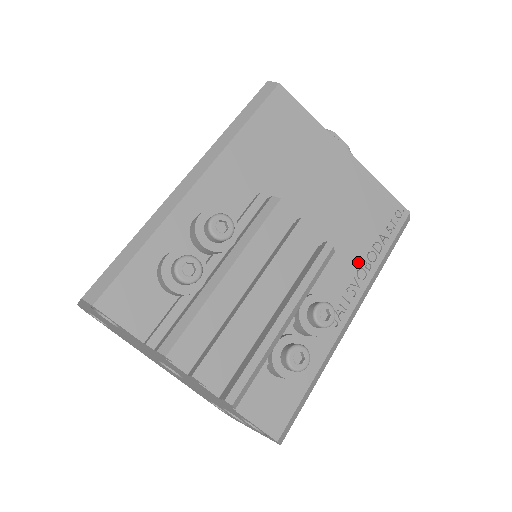
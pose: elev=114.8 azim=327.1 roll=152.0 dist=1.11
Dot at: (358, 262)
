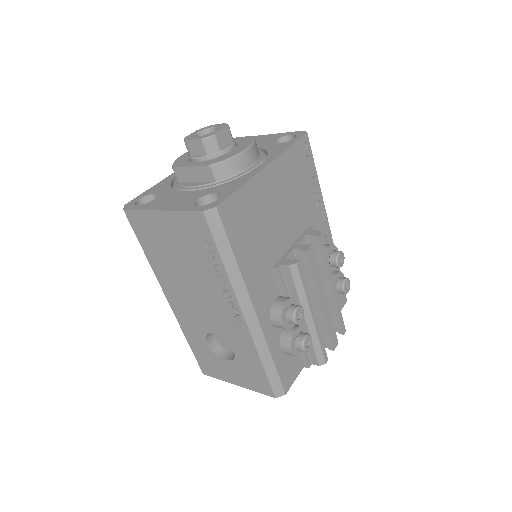
Dot at: (315, 203)
